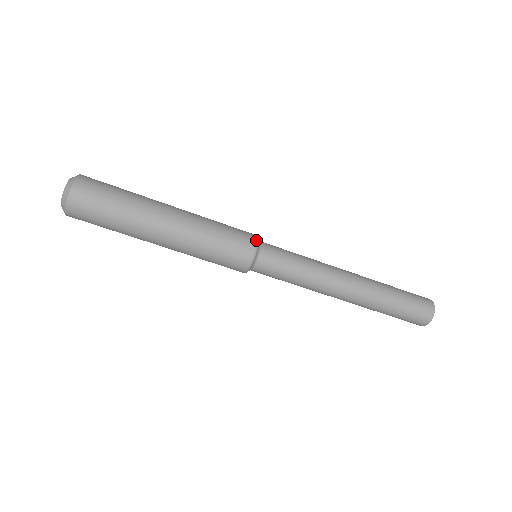
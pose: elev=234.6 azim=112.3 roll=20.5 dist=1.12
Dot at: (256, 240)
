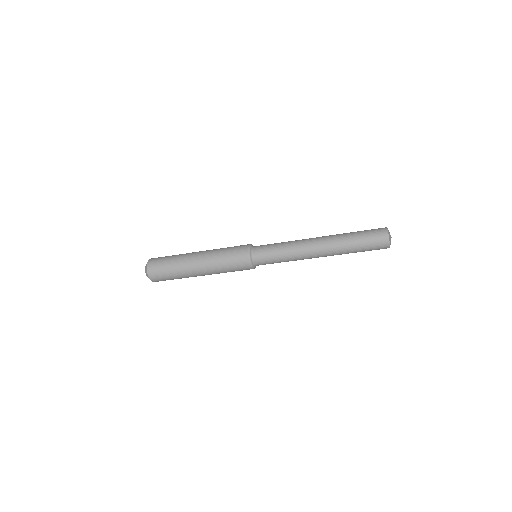
Dot at: (248, 260)
